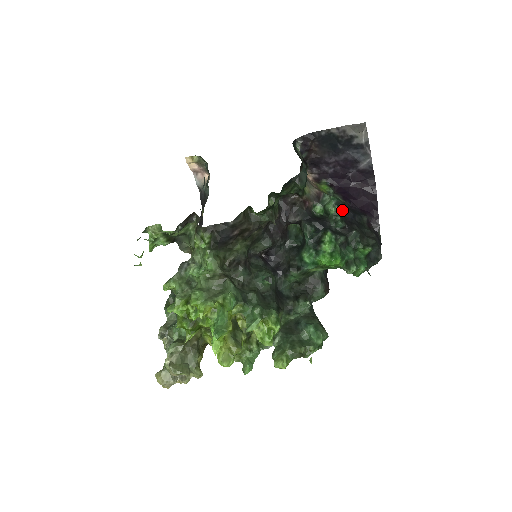
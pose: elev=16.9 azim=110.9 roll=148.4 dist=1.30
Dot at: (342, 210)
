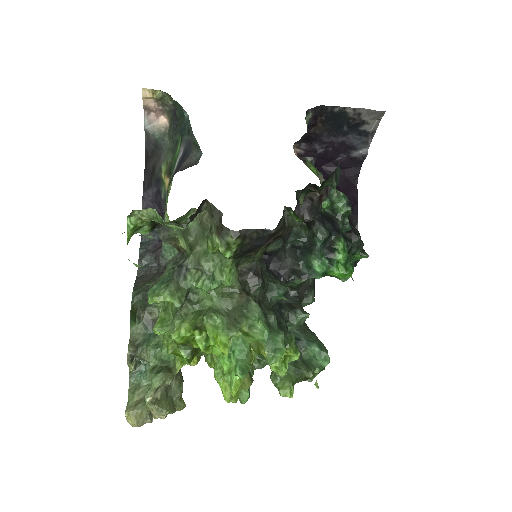
Dot at: (350, 211)
